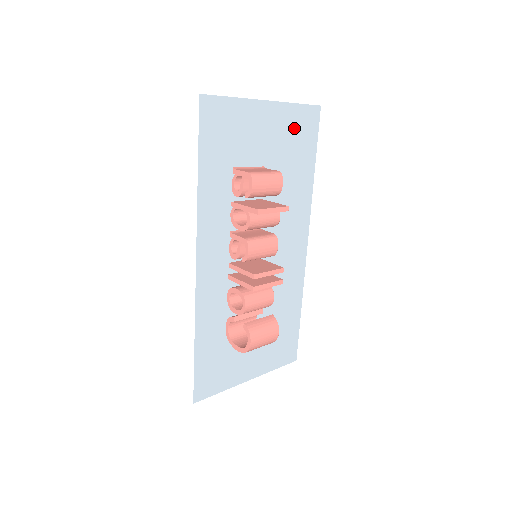
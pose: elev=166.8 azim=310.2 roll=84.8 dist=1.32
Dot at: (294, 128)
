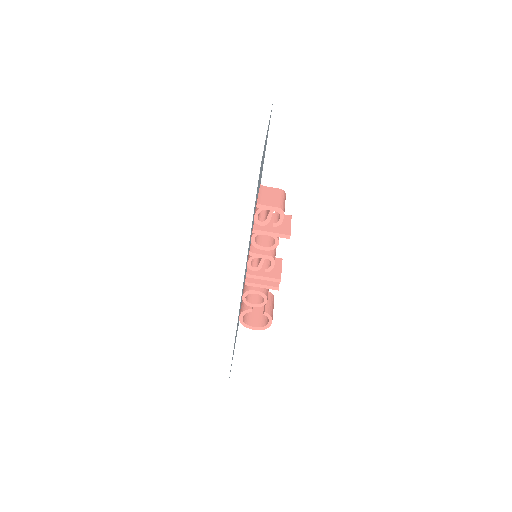
Dot at: occluded
